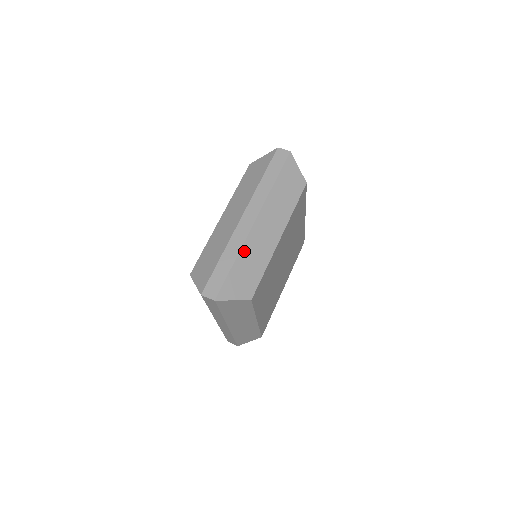
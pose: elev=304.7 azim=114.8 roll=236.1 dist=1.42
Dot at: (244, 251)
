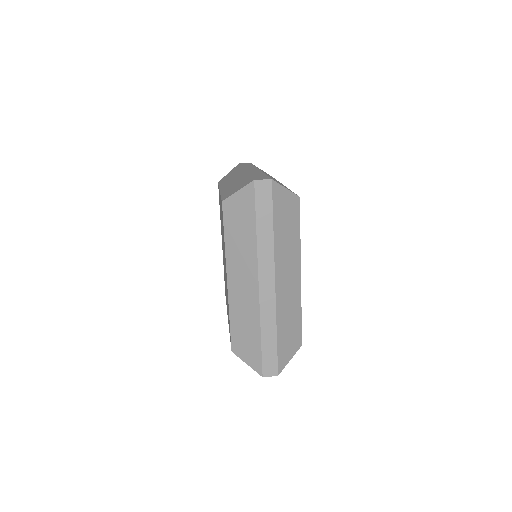
Dot at: (279, 318)
